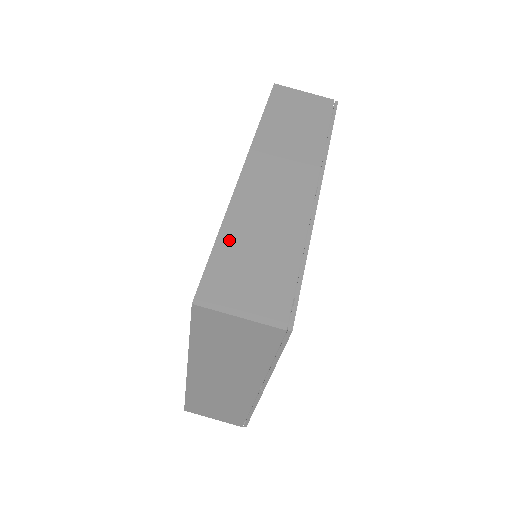
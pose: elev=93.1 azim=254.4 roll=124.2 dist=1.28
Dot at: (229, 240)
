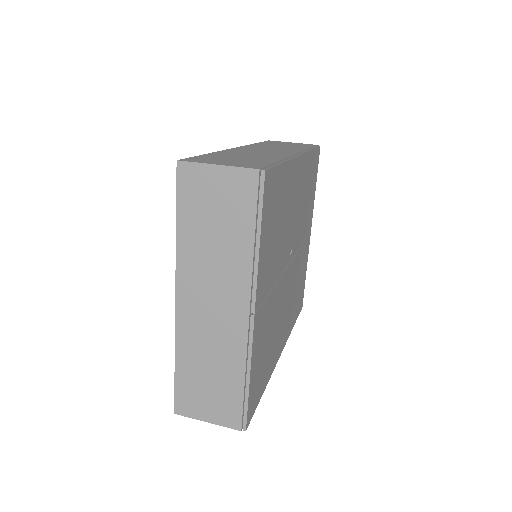
Dot at: (217, 155)
